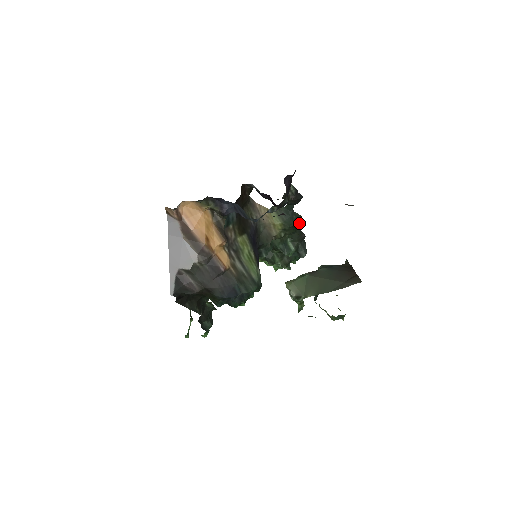
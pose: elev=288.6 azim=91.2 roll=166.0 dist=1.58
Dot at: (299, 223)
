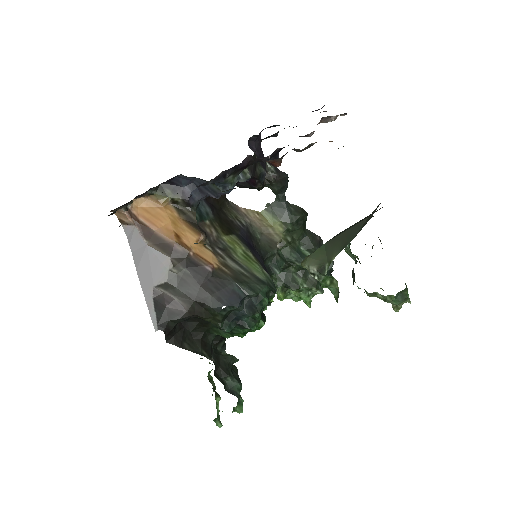
Dot at: (302, 216)
